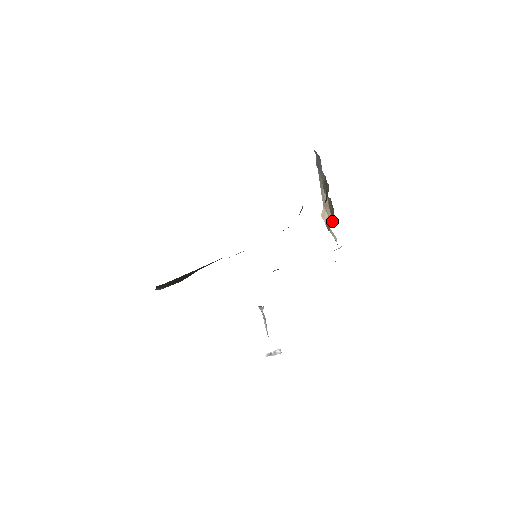
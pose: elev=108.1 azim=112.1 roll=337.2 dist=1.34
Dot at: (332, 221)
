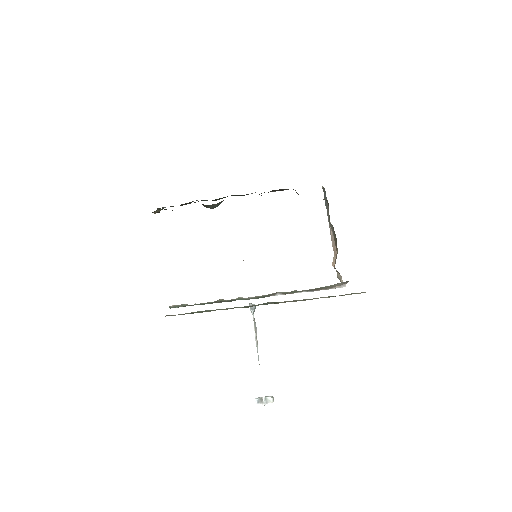
Dot at: occluded
